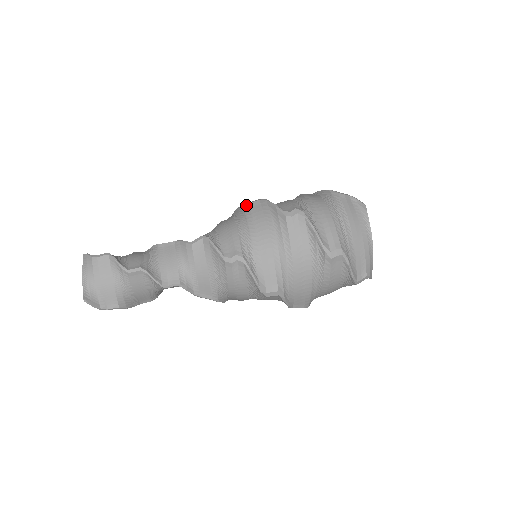
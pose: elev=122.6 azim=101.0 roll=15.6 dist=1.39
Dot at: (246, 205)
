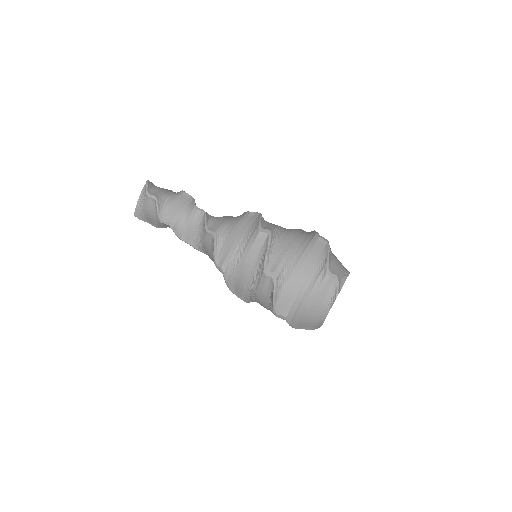
Dot at: (258, 230)
